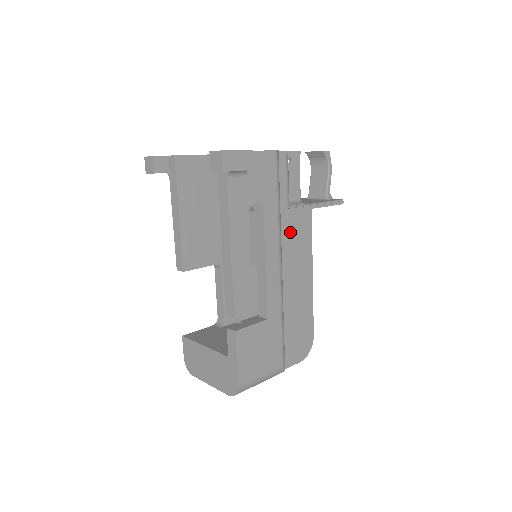
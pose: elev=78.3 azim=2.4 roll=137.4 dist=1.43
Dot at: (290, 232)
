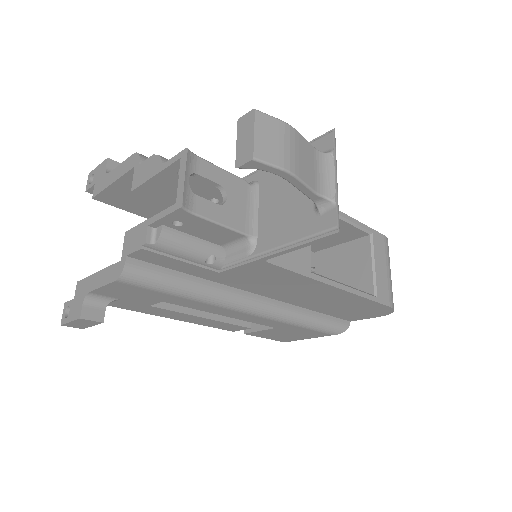
Dot at: (250, 280)
